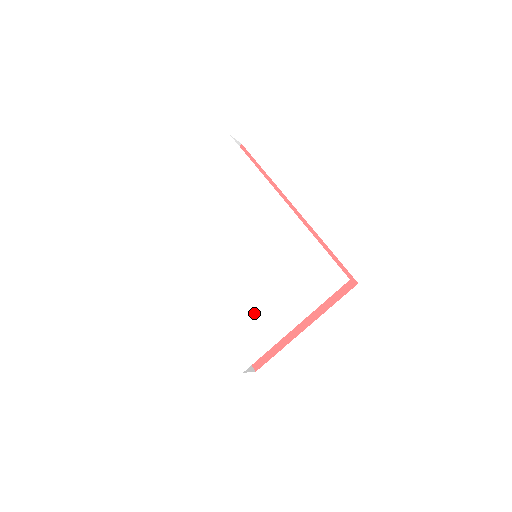
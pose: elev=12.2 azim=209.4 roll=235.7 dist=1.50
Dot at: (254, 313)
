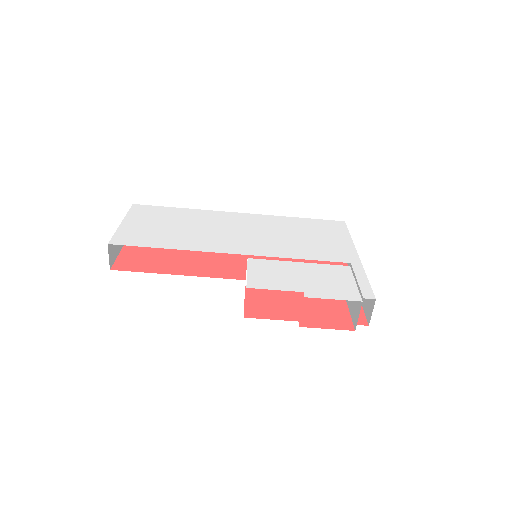
Dot at: (317, 269)
